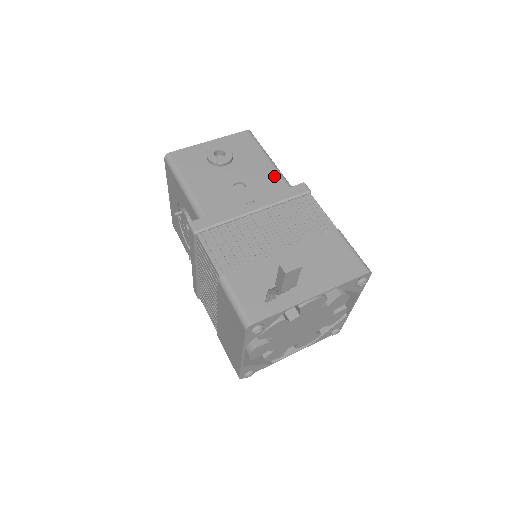
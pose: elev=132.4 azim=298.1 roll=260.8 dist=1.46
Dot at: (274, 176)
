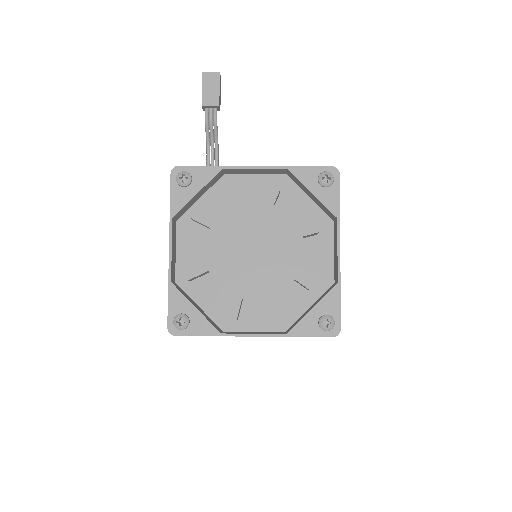
Dot at: occluded
